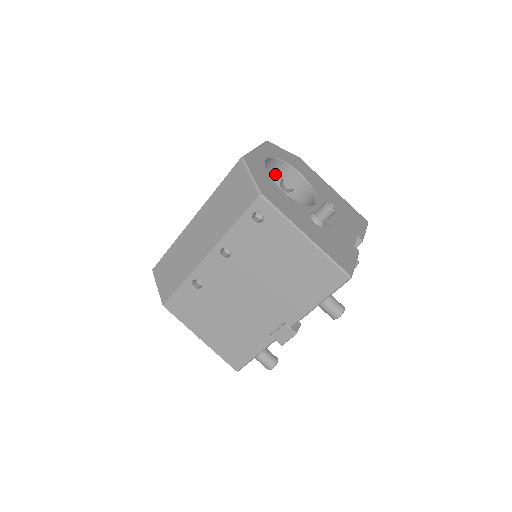
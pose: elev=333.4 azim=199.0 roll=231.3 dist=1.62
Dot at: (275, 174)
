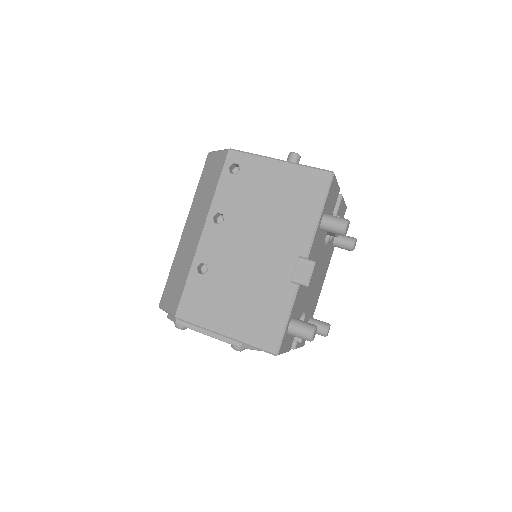
Dot at: occluded
